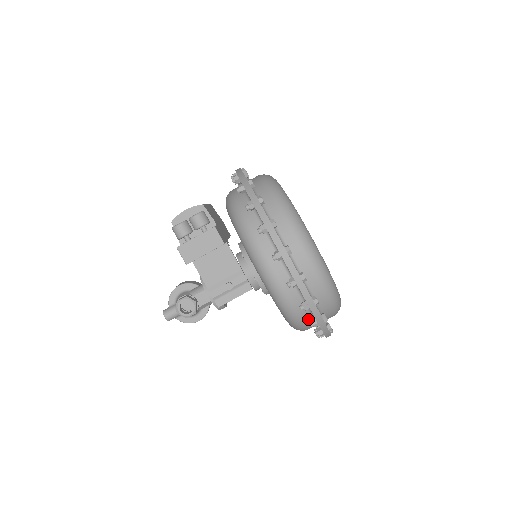
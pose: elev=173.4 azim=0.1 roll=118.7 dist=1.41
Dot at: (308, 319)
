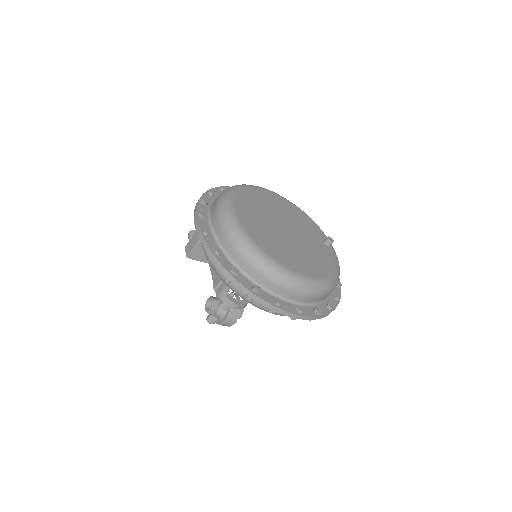
Dot at: occluded
